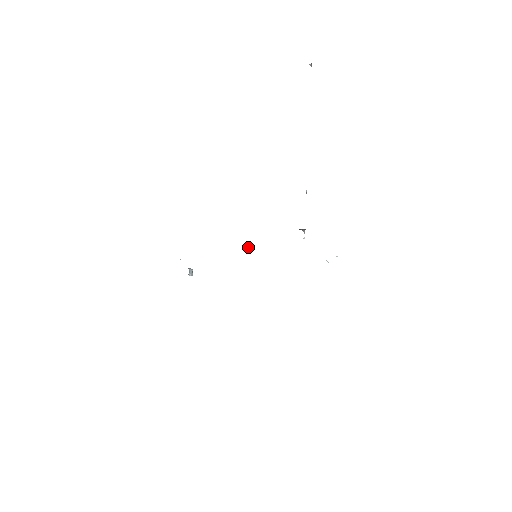
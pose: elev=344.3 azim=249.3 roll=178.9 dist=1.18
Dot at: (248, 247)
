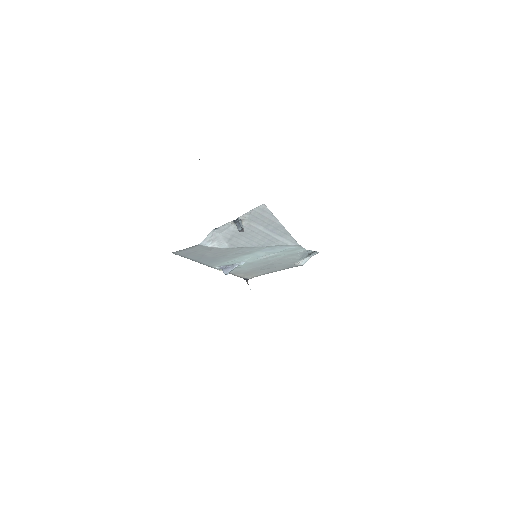
Dot at: (229, 270)
